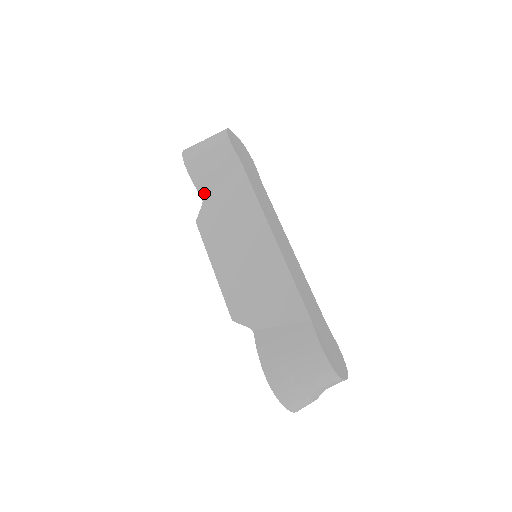
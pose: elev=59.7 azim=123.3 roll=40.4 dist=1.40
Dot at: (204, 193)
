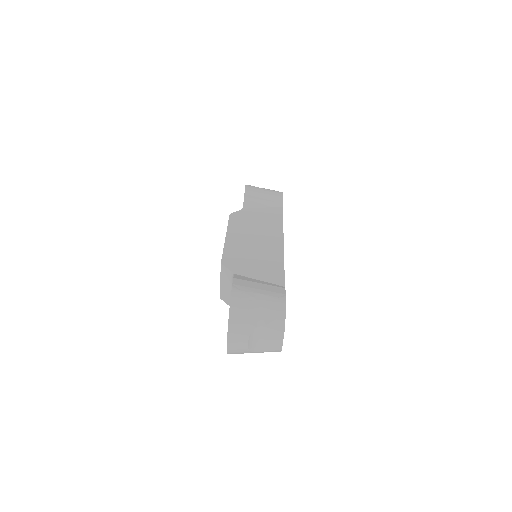
Dot at: (247, 206)
